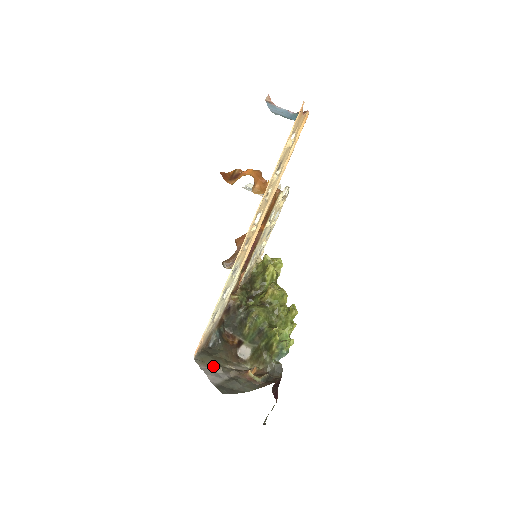
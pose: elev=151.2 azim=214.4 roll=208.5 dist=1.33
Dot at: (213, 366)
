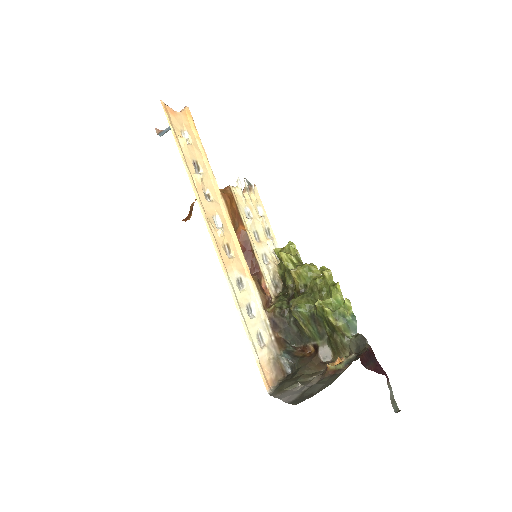
Dot at: (291, 388)
